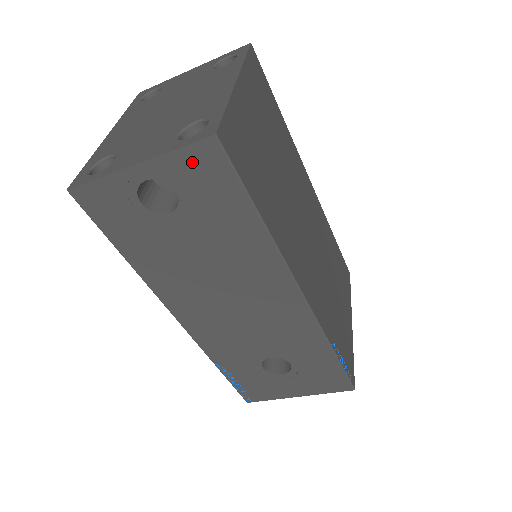
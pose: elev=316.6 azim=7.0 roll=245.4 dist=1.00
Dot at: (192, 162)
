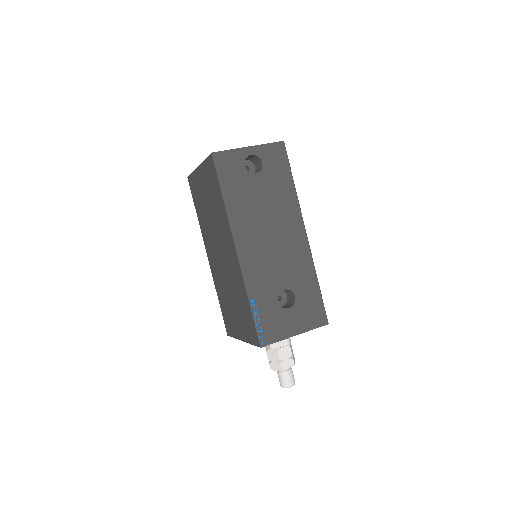
Dot at: (273, 150)
